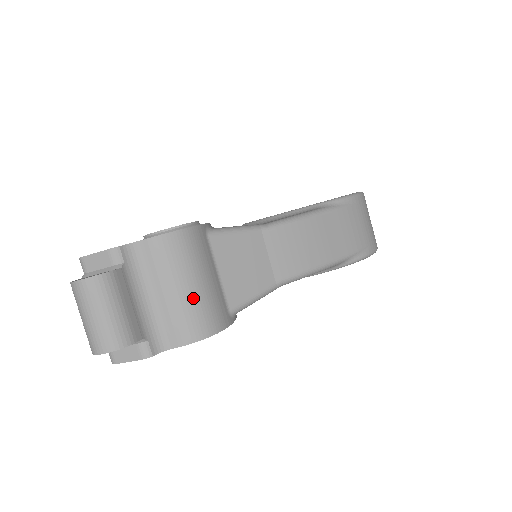
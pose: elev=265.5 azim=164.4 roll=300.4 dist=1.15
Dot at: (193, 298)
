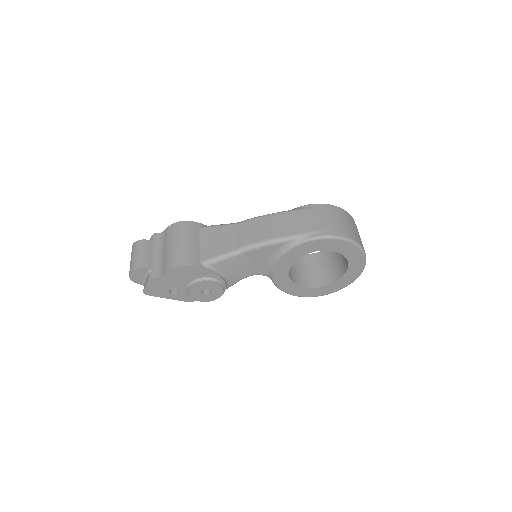
Dot at: (176, 249)
